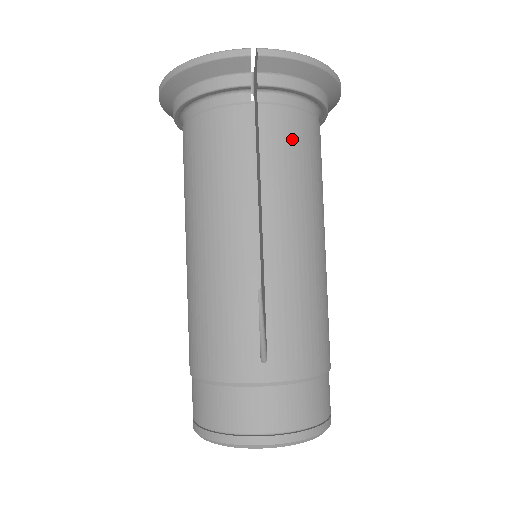
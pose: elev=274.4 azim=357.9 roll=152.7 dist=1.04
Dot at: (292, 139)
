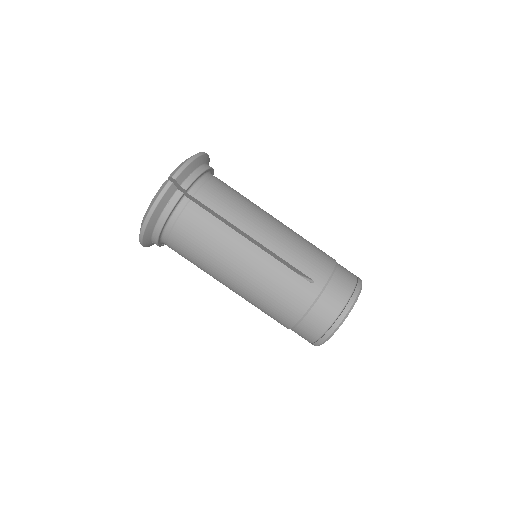
Dot at: (220, 195)
